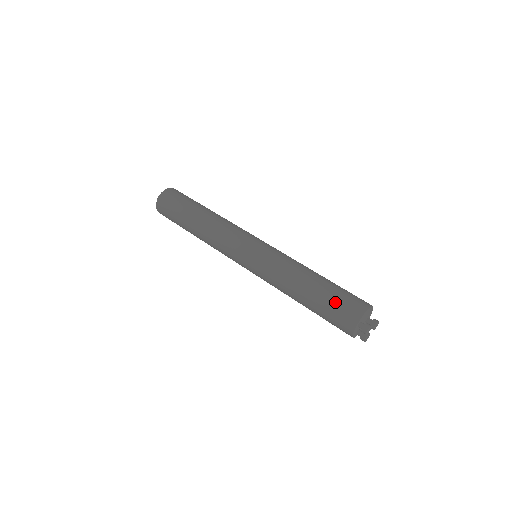
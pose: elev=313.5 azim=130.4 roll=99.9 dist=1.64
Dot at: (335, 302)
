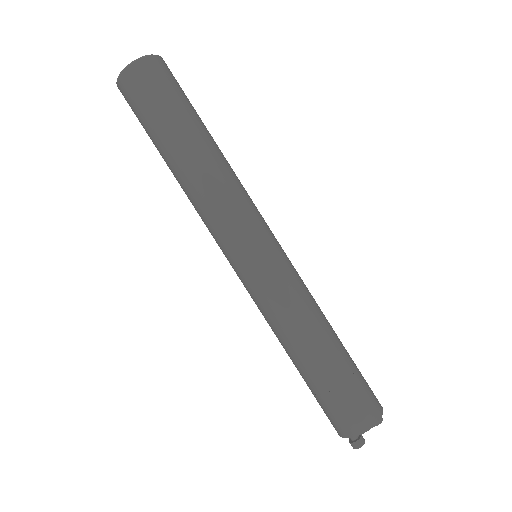
Dot at: (331, 401)
